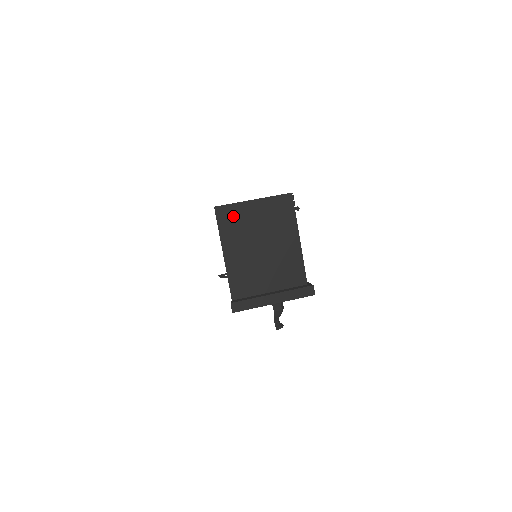
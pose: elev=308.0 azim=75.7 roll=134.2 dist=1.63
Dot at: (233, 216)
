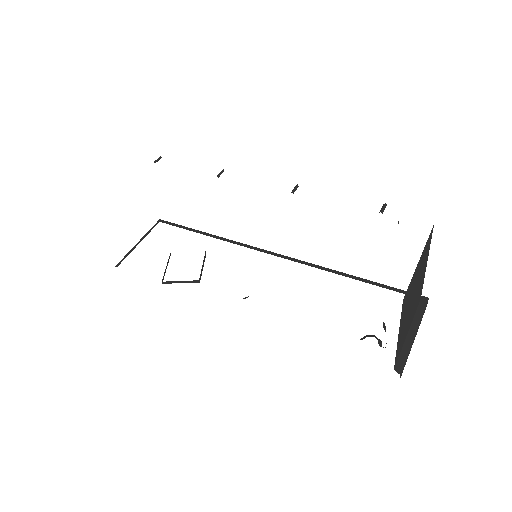
Dot at: (409, 293)
